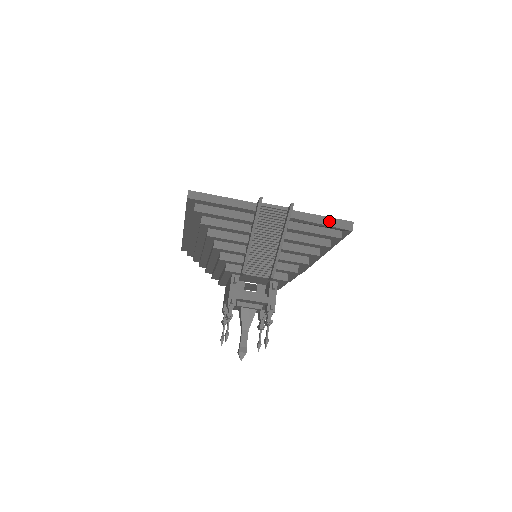
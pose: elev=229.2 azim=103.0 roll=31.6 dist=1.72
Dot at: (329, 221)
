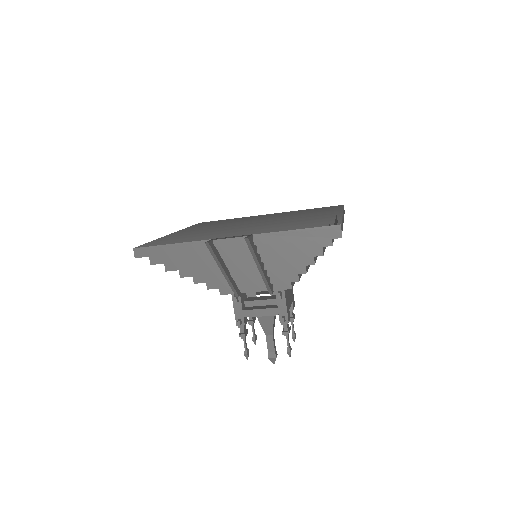
Dot at: (306, 234)
